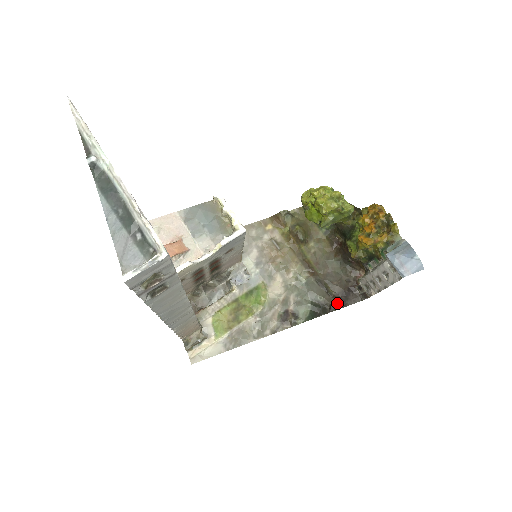
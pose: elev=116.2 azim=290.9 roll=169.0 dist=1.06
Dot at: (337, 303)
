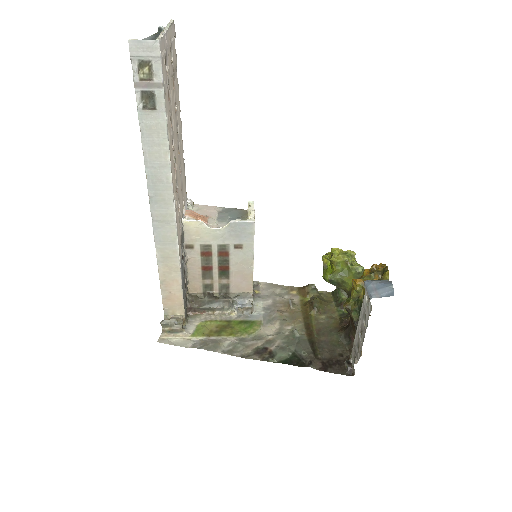
Dot at: (318, 364)
